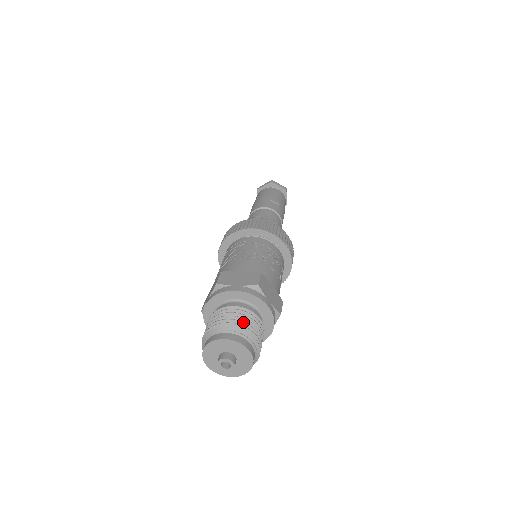
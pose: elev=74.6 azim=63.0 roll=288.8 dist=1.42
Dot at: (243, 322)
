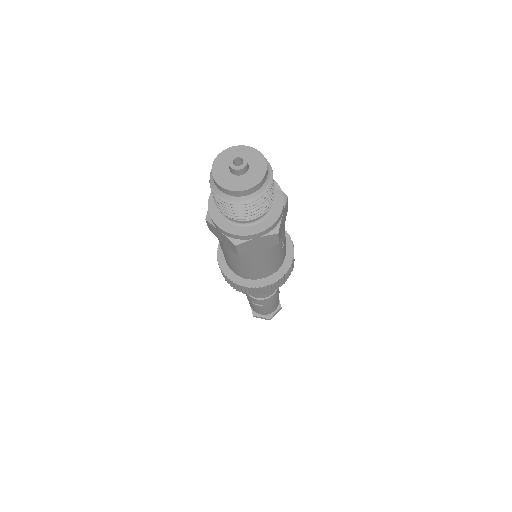
Dot at: occluded
